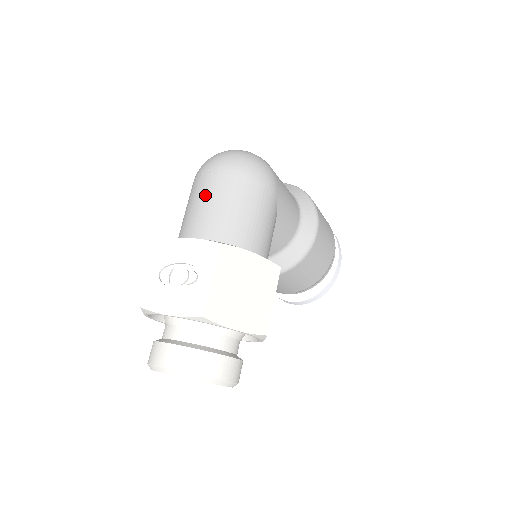
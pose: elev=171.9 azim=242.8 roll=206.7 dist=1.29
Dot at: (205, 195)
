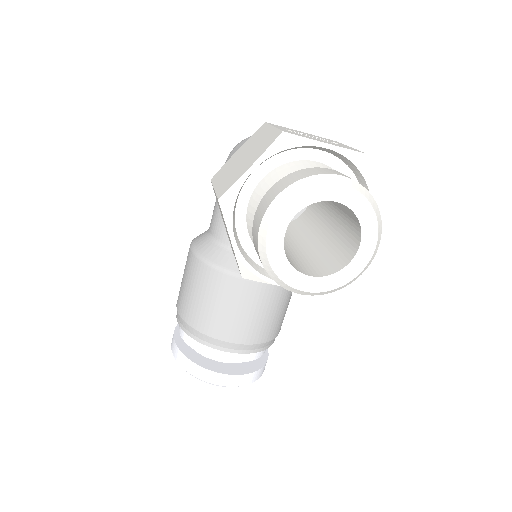
Dot at: occluded
